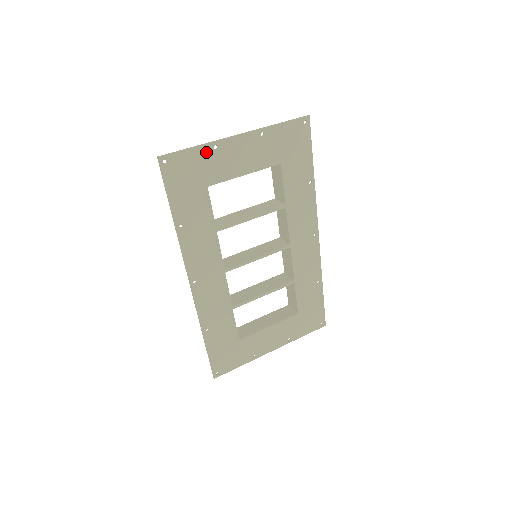
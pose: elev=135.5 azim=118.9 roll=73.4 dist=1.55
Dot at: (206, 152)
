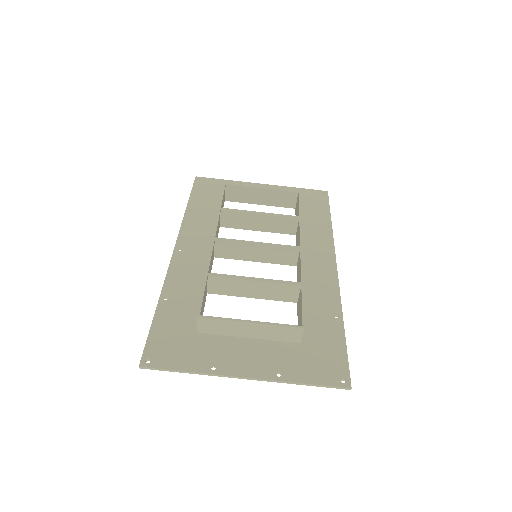
Dot at: (201, 366)
